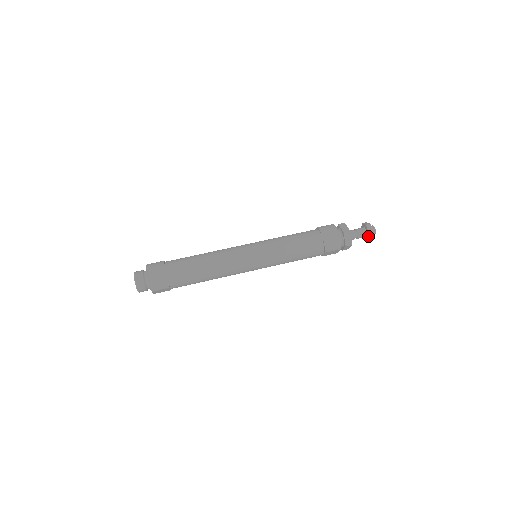
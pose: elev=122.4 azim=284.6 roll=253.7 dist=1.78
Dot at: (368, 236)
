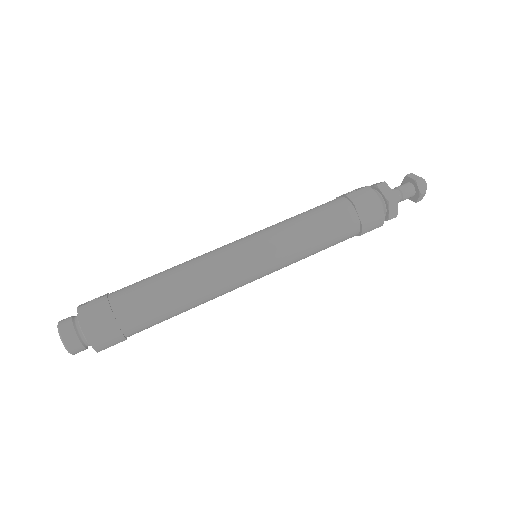
Dot at: (418, 197)
